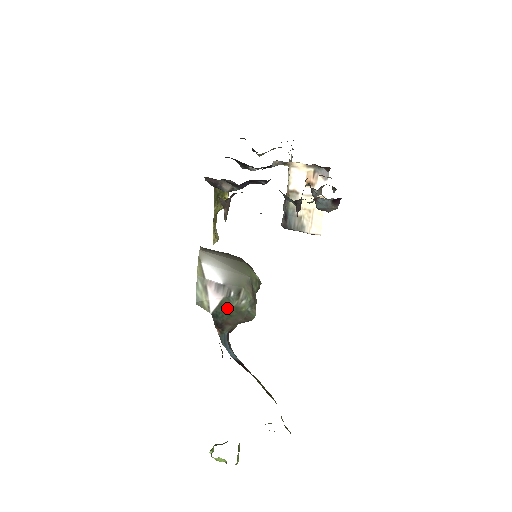
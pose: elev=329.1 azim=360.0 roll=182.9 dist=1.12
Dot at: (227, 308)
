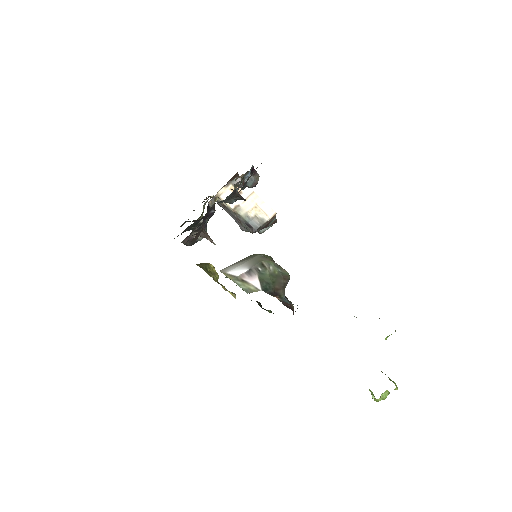
Dot at: (266, 280)
